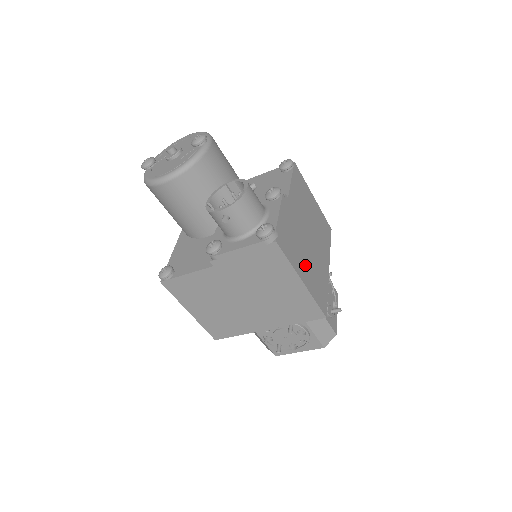
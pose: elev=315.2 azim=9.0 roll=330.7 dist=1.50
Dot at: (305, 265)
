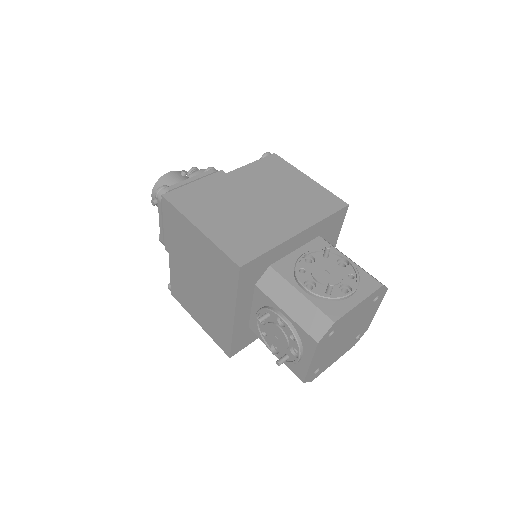
Dot at: (220, 219)
